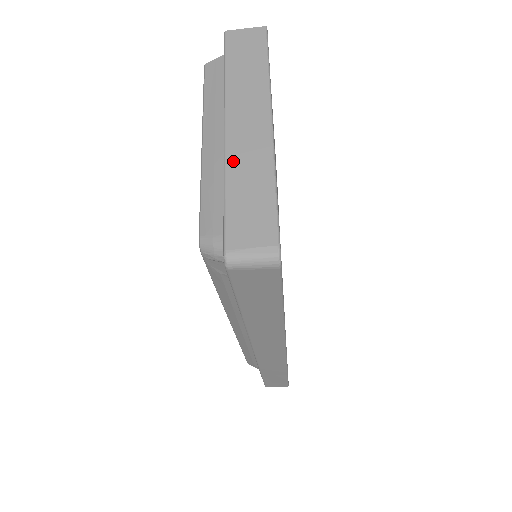
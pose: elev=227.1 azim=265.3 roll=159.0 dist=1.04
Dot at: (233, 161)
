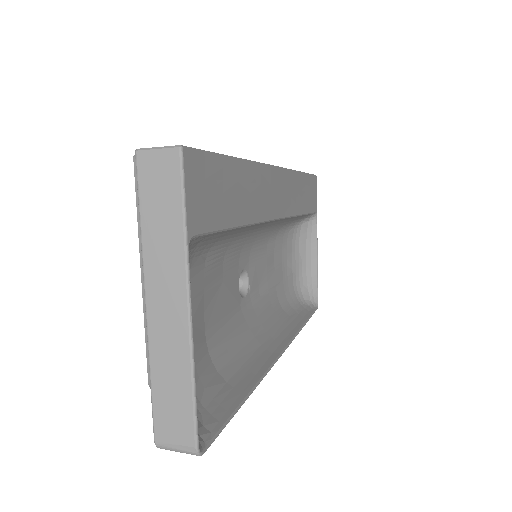
Dot at: (155, 349)
